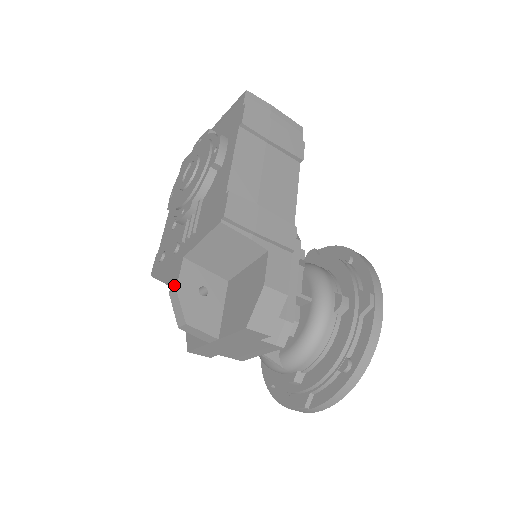
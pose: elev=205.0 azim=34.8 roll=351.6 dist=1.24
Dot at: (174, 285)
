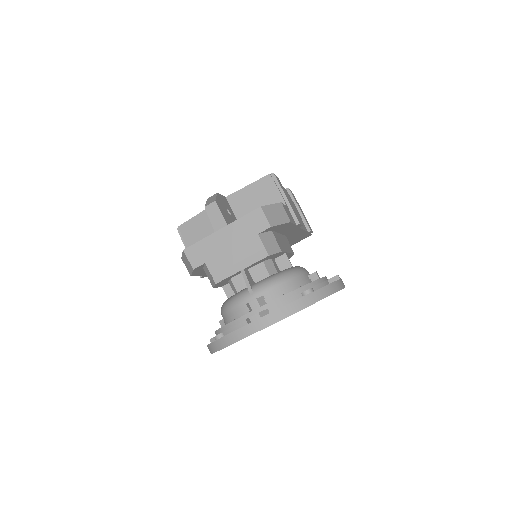
Dot at: occluded
